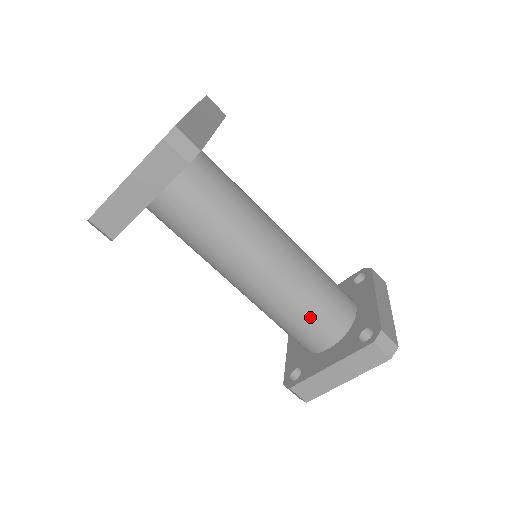
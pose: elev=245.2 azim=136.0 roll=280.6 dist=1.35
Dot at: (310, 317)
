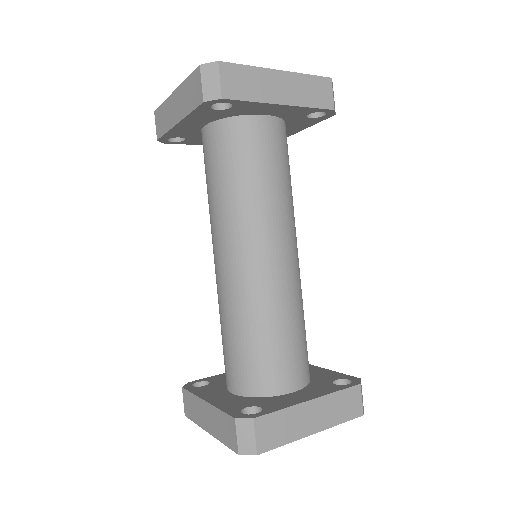
Dot at: (297, 339)
